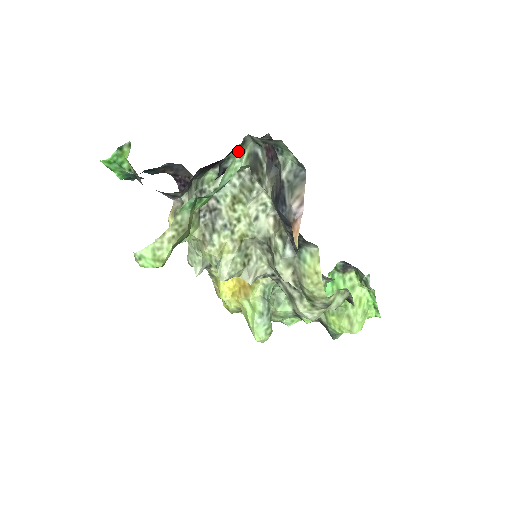
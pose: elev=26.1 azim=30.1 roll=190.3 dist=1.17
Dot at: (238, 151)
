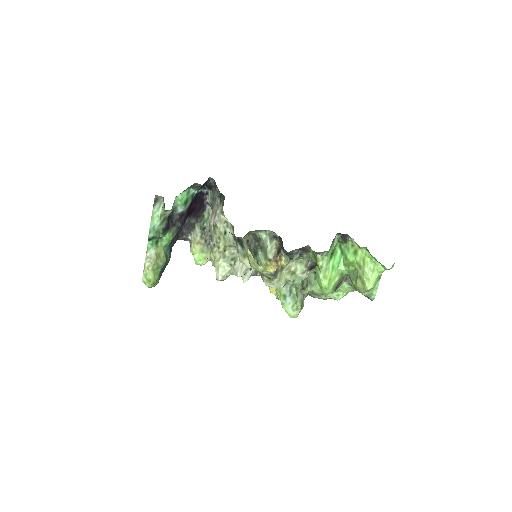
Dot at: (153, 206)
